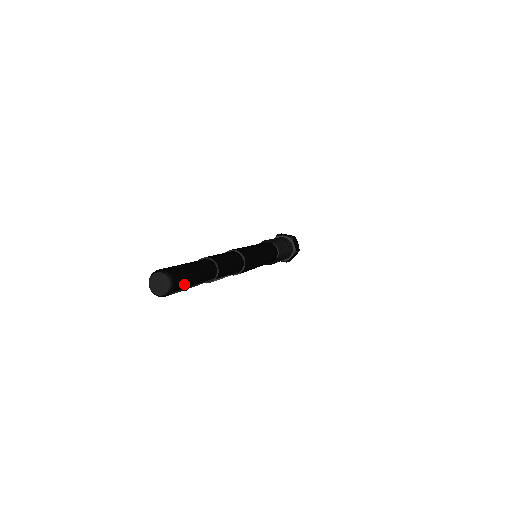
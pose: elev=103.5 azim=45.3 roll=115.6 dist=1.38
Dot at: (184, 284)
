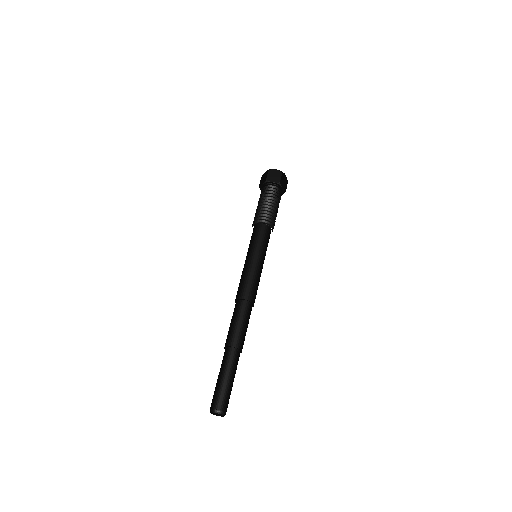
Dot at: occluded
